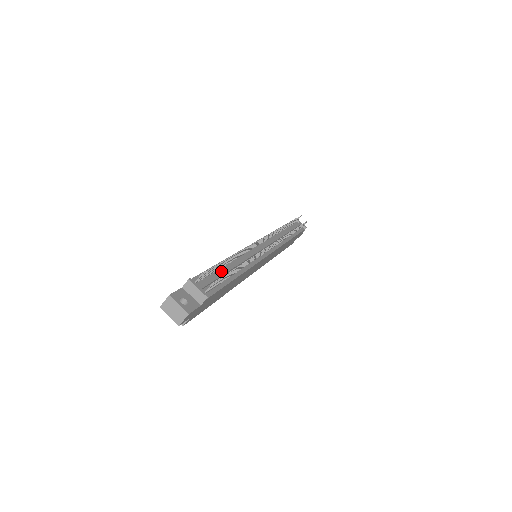
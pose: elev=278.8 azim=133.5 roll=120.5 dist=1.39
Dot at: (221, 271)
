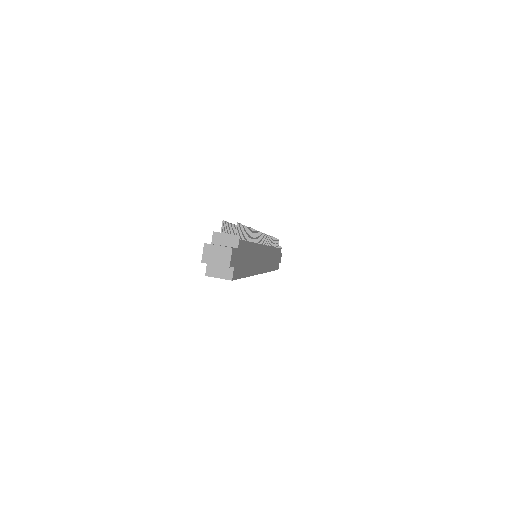
Dot at: occluded
